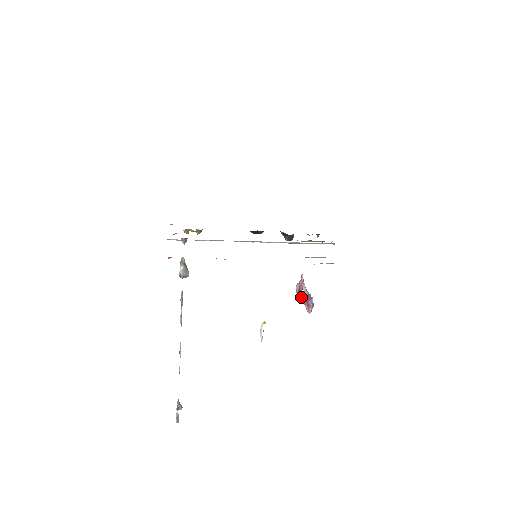
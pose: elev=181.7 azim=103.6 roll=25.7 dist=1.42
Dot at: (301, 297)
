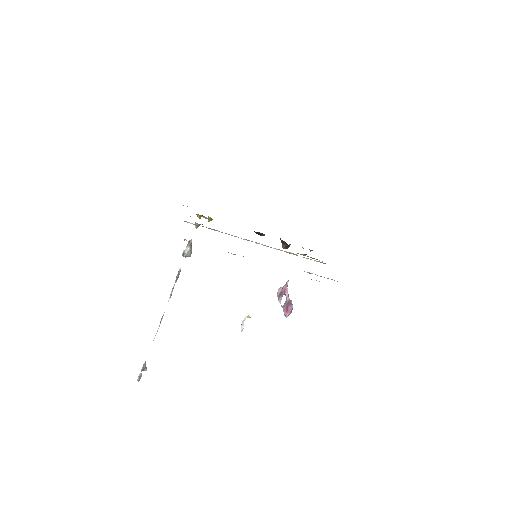
Dot at: occluded
